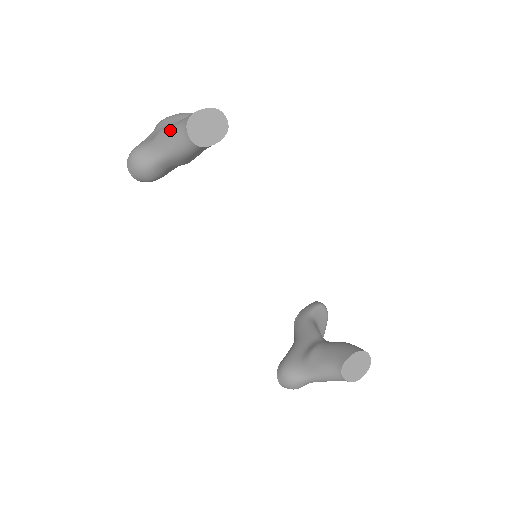
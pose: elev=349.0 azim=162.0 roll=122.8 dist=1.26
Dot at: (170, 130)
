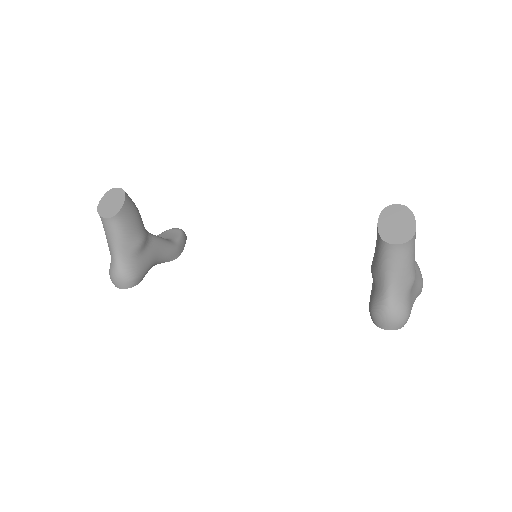
Dot at: (105, 233)
